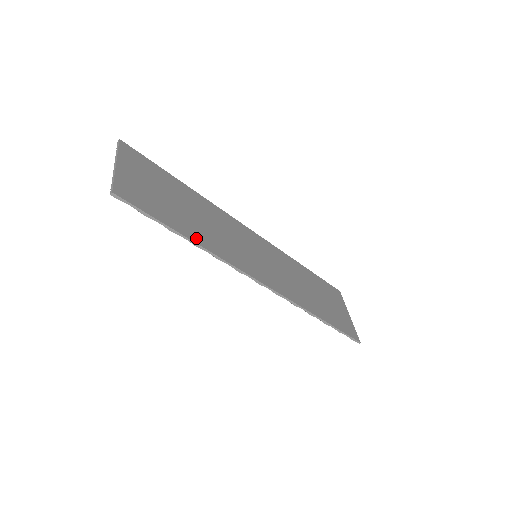
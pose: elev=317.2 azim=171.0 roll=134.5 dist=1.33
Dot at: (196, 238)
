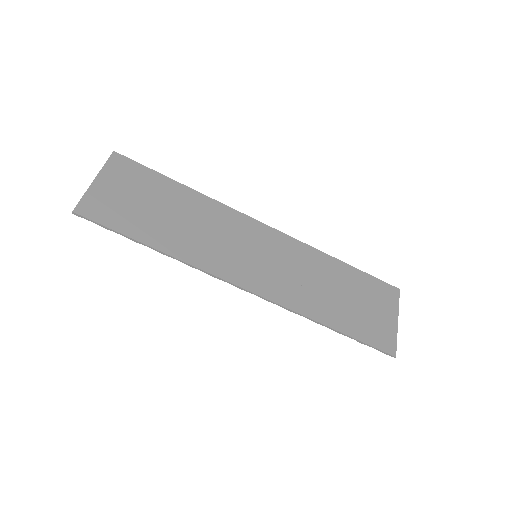
Dot at: (164, 246)
